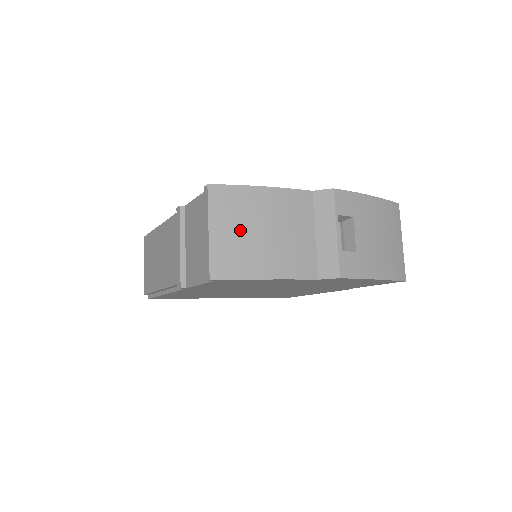
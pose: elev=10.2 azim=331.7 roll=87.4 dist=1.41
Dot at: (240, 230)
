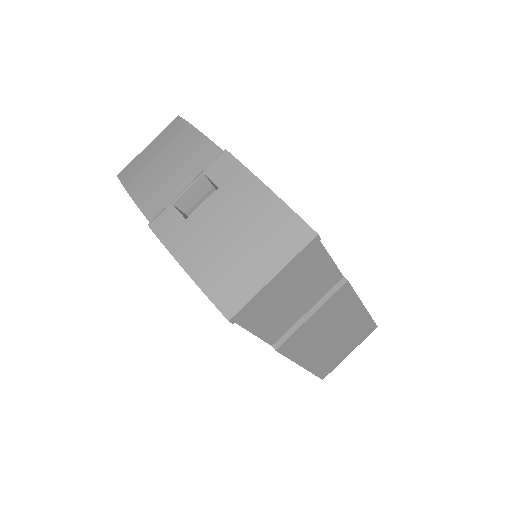
Dot at: (156, 152)
